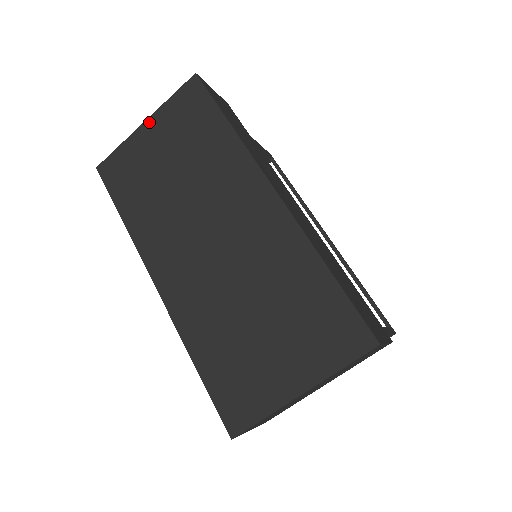
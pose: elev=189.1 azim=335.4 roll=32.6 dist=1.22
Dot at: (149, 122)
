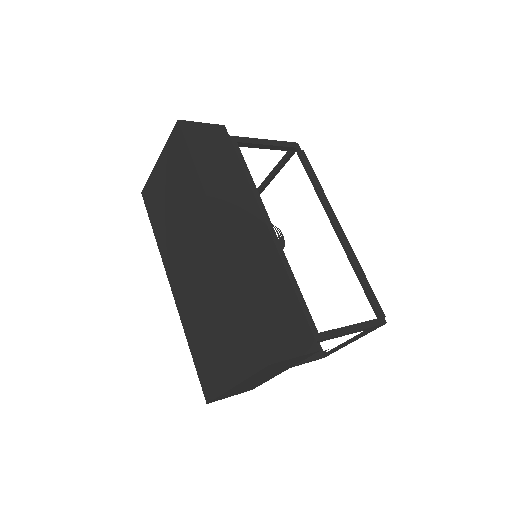
Dot at: (160, 160)
